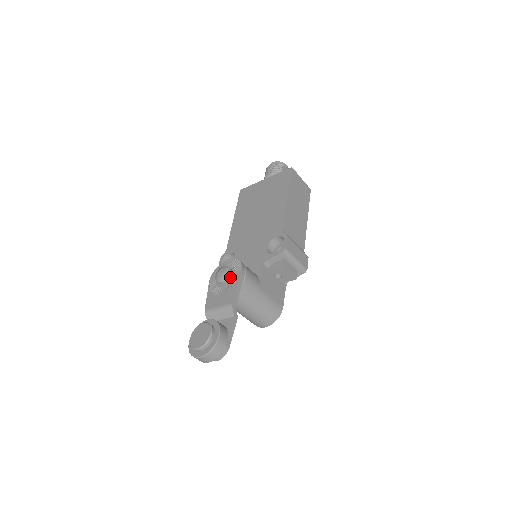
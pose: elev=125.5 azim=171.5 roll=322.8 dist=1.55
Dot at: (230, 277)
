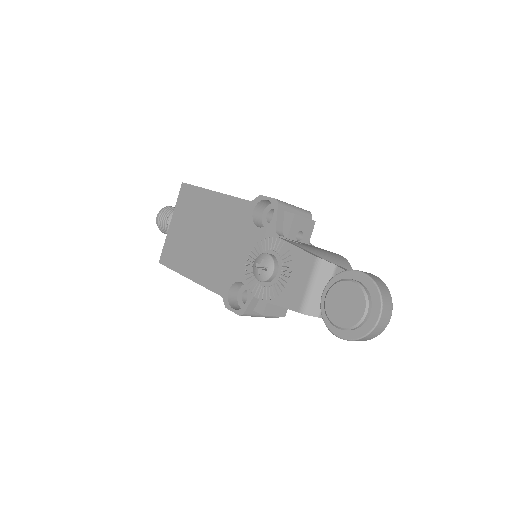
Dot at: (274, 258)
